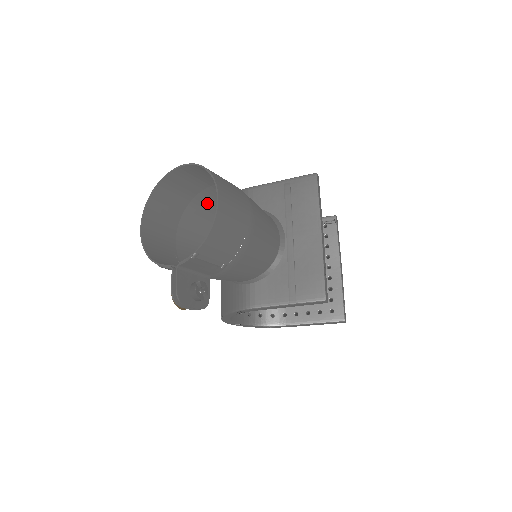
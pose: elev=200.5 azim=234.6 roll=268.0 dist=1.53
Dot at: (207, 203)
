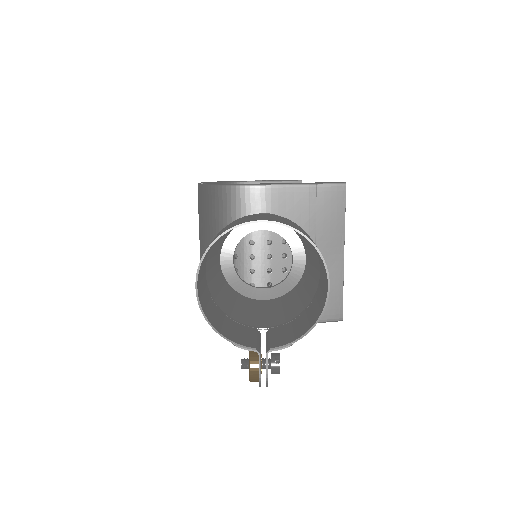
Dot at: occluded
